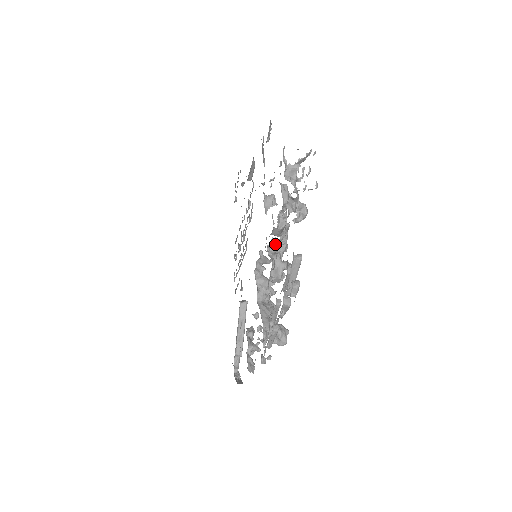
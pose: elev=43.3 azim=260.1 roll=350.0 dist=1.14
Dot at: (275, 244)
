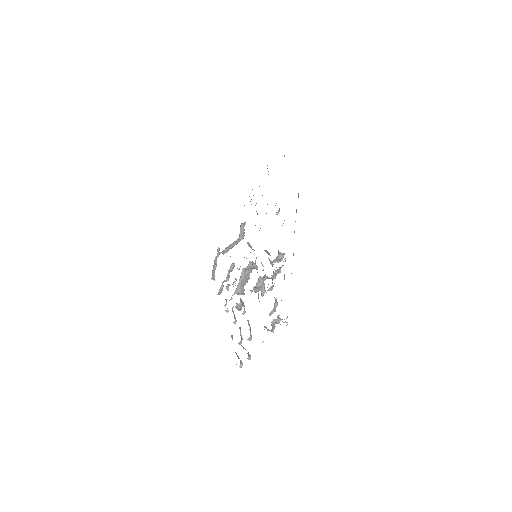
Dot at: occluded
